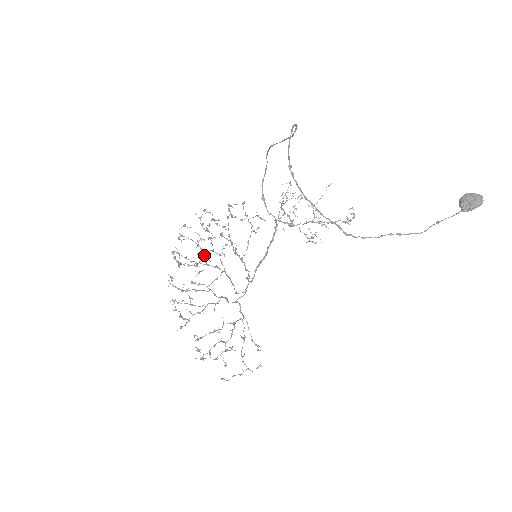
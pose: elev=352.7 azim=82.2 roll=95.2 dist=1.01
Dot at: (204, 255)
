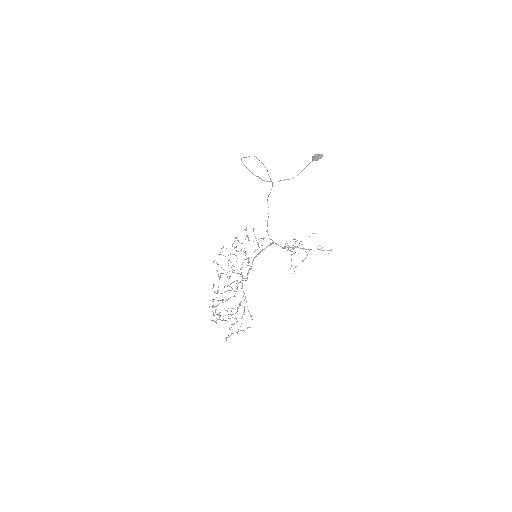
Dot at: (232, 265)
